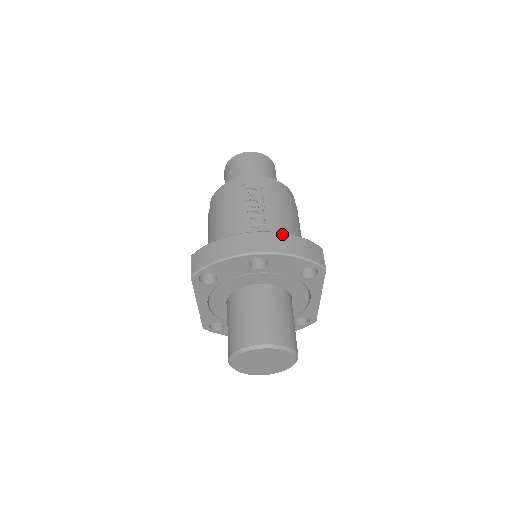
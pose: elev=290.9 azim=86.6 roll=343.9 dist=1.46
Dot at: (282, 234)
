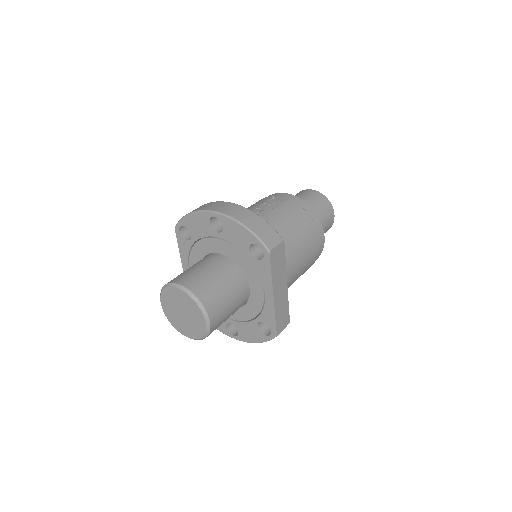
Dot at: (247, 209)
